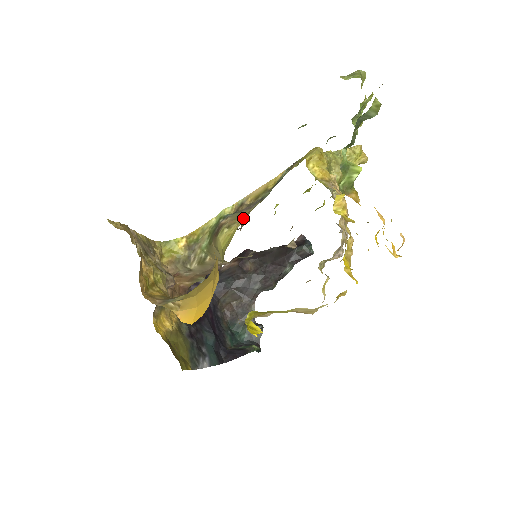
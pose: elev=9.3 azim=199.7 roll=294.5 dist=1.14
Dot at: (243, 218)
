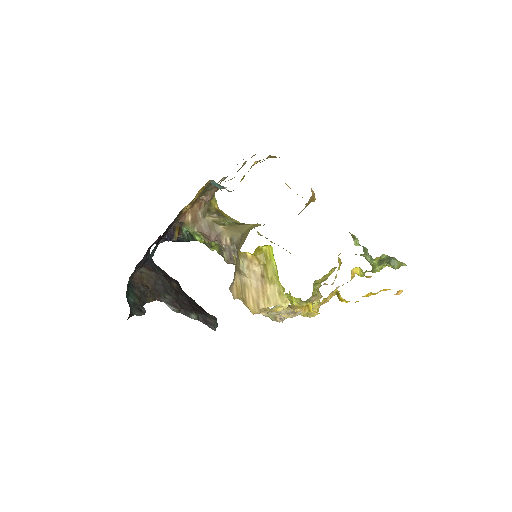
Dot at: occluded
